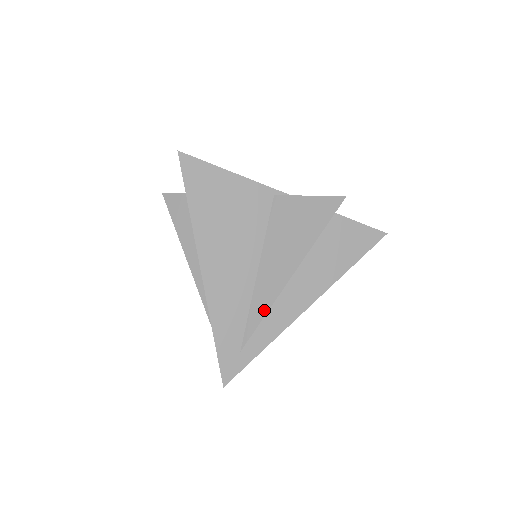
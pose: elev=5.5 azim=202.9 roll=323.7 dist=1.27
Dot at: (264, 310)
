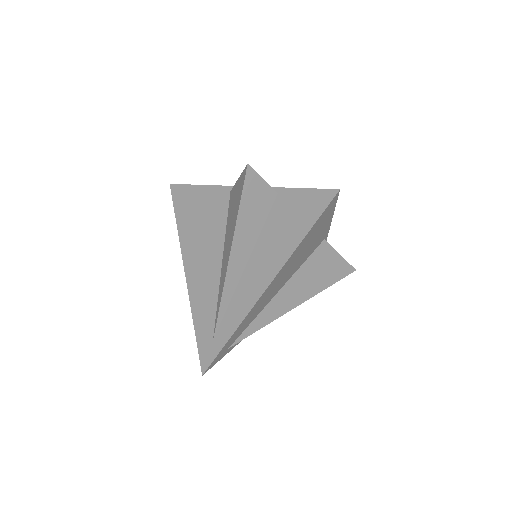
Dot at: (221, 295)
